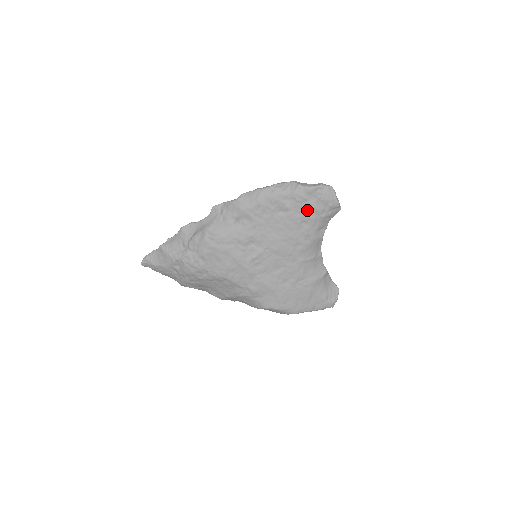
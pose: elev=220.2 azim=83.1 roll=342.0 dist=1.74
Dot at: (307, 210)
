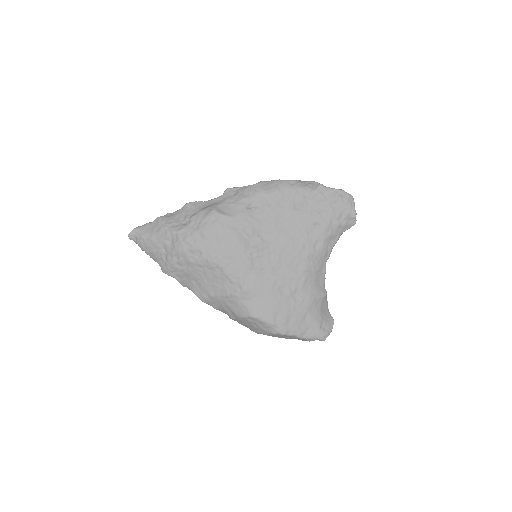
Dot at: (324, 212)
